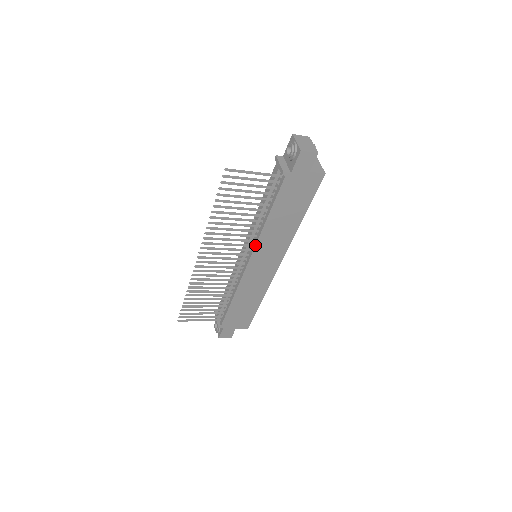
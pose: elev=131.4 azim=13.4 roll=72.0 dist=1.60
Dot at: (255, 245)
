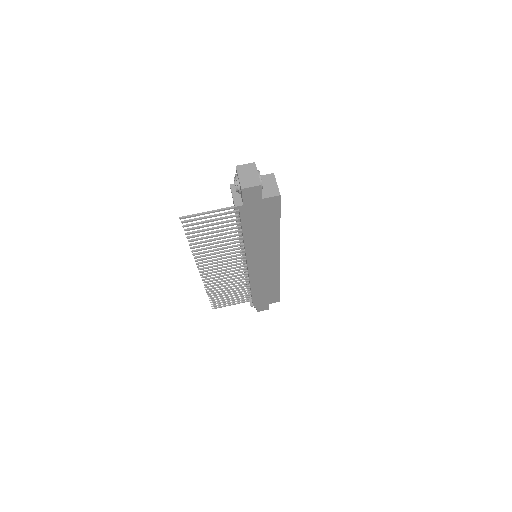
Dot at: occluded
